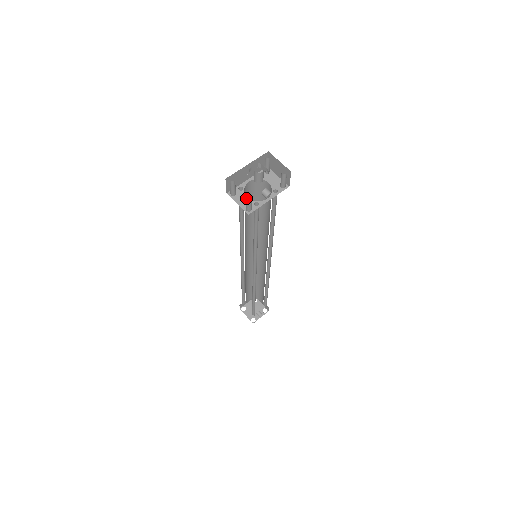
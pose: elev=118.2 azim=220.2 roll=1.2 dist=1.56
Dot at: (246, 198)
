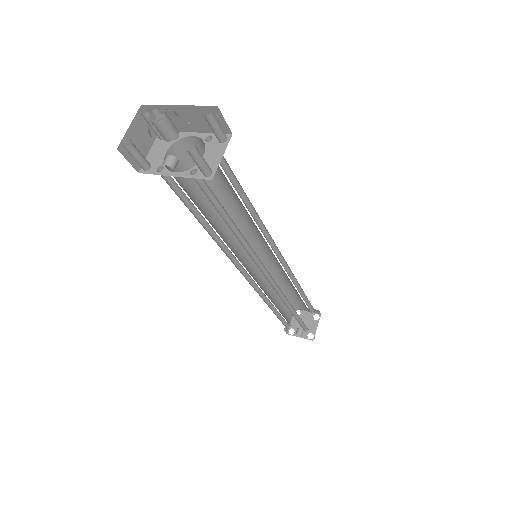
Dot at: (126, 145)
